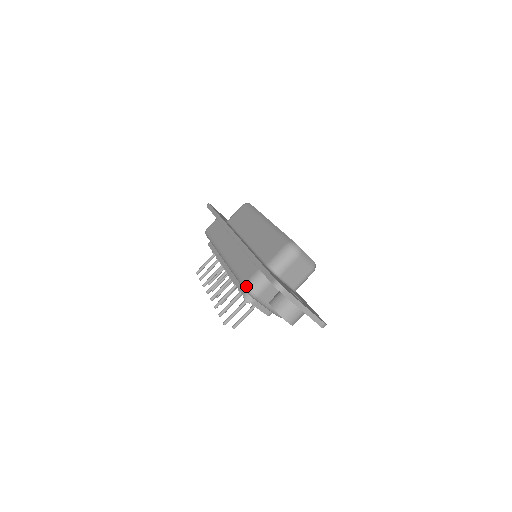
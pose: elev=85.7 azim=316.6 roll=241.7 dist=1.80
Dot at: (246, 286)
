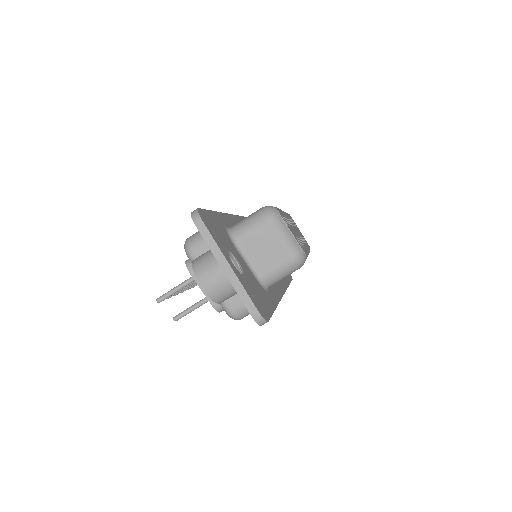
Dot at: (186, 239)
